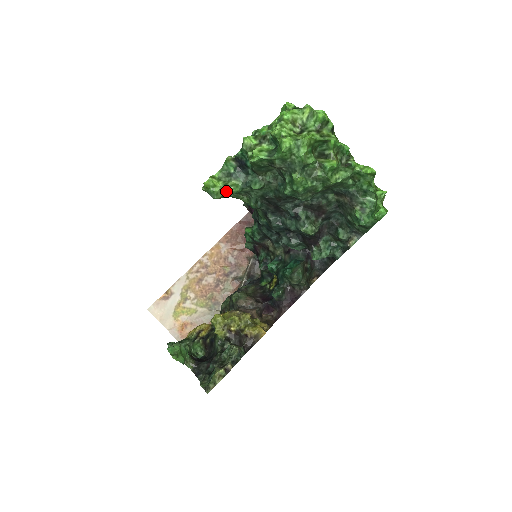
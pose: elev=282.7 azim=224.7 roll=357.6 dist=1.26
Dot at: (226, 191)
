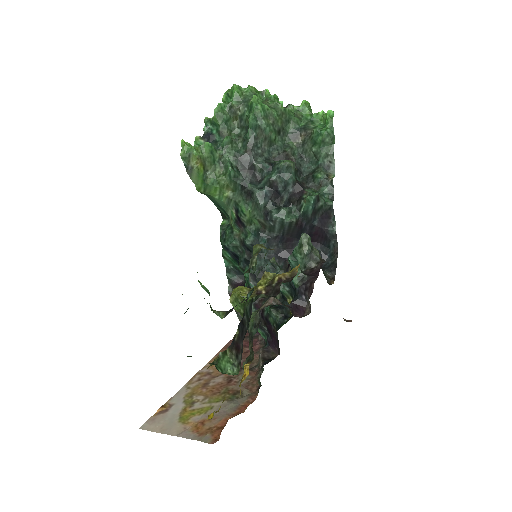
Dot at: (202, 151)
